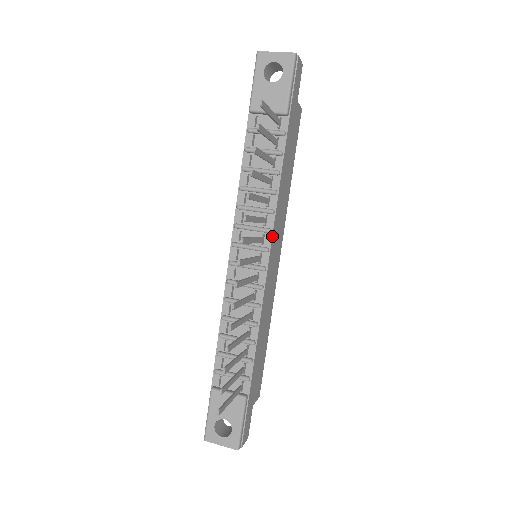
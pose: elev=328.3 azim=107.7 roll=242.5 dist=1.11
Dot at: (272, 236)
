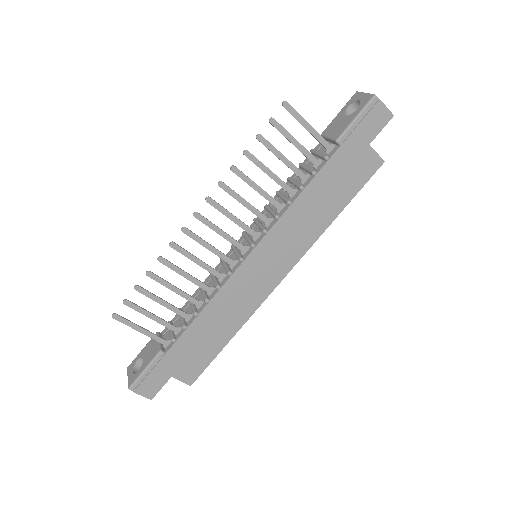
Dot at: (264, 237)
